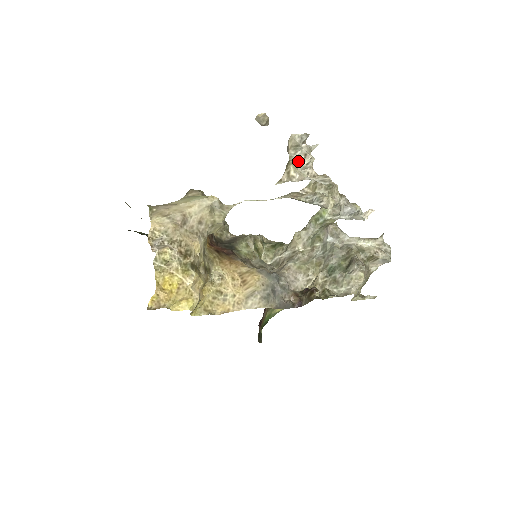
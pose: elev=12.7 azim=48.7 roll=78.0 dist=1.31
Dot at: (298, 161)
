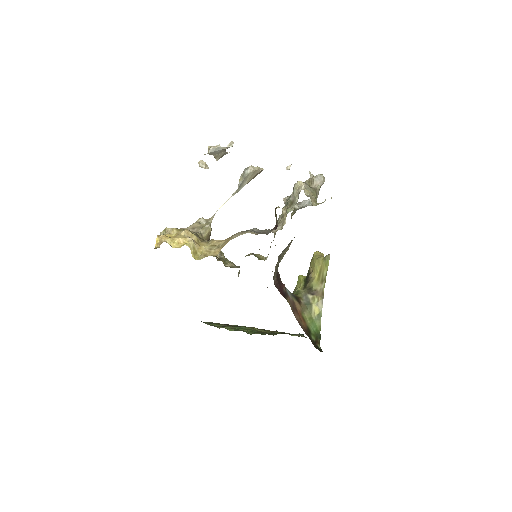
Dot at: (219, 154)
